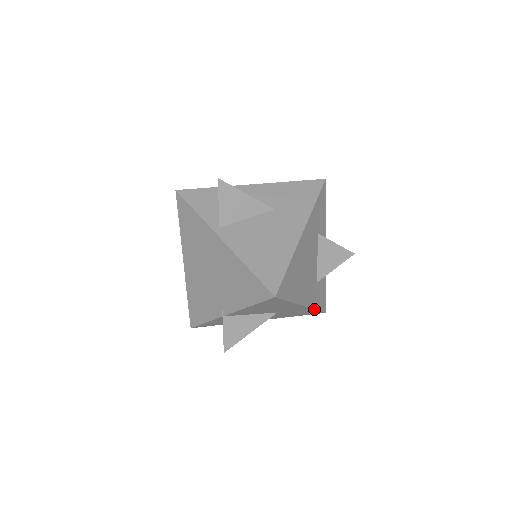
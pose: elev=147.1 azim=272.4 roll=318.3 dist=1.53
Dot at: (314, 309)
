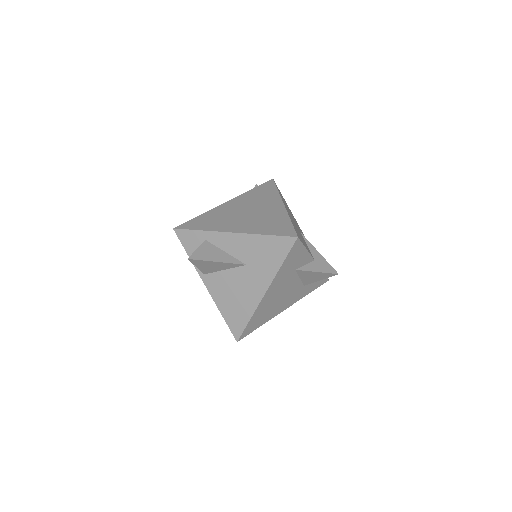
Dot at: (305, 295)
